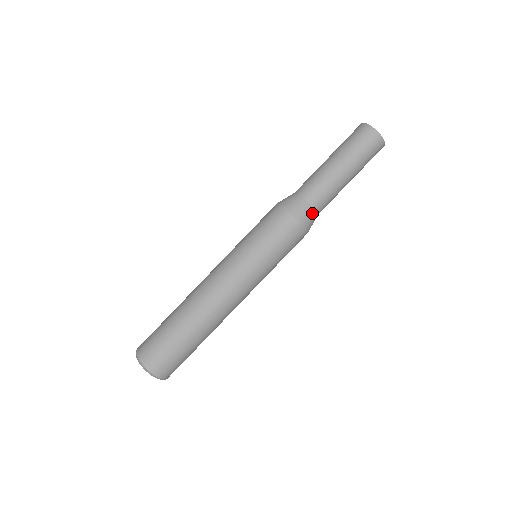
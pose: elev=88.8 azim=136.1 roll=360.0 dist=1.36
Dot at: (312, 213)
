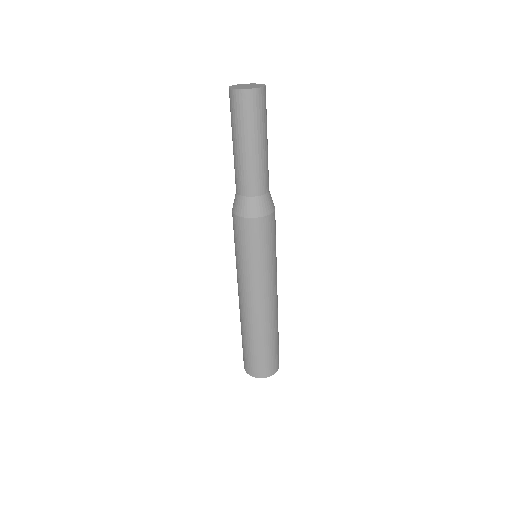
Dot at: (256, 201)
